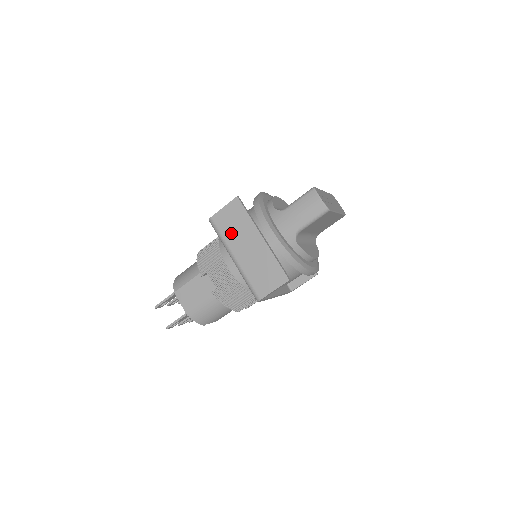
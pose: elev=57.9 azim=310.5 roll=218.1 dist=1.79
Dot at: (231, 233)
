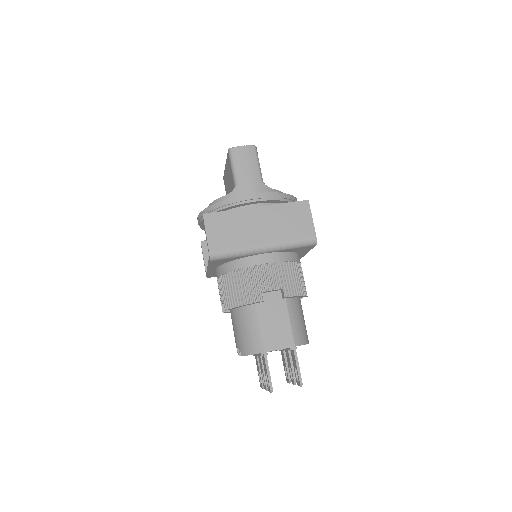
Dot at: (237, 238)
